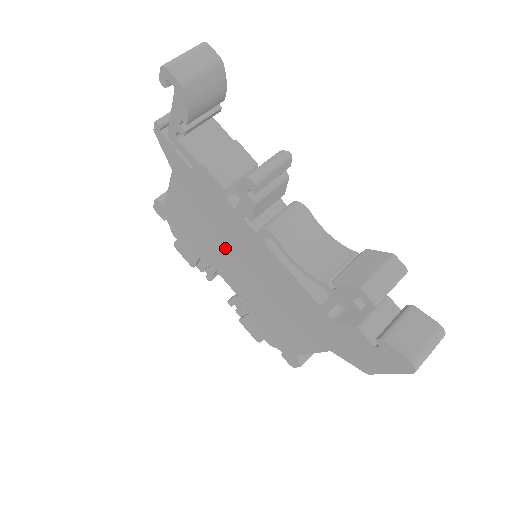
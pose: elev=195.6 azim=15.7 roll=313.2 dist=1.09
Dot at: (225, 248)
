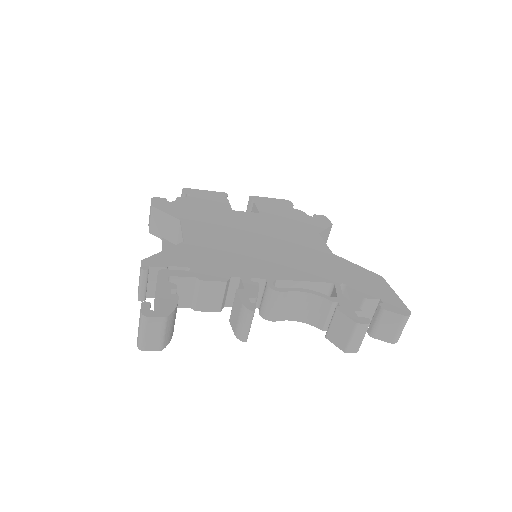
Dot at: occluded
